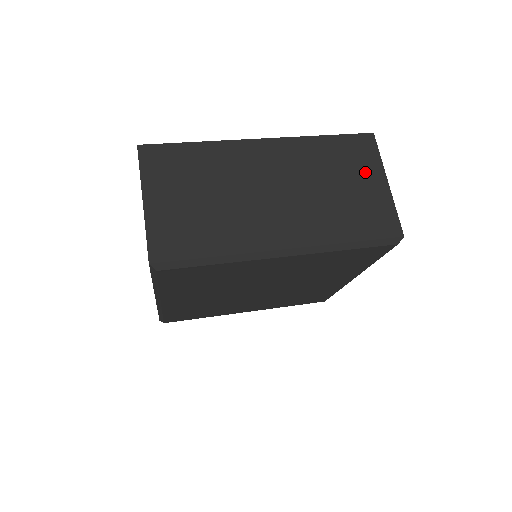
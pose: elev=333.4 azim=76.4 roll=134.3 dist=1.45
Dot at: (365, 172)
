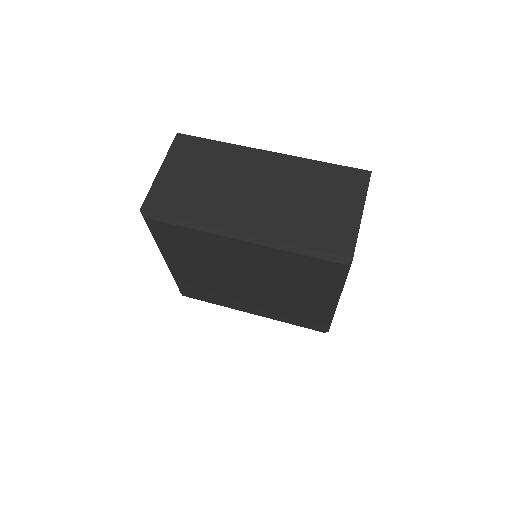
Dot at: (345, 199)
